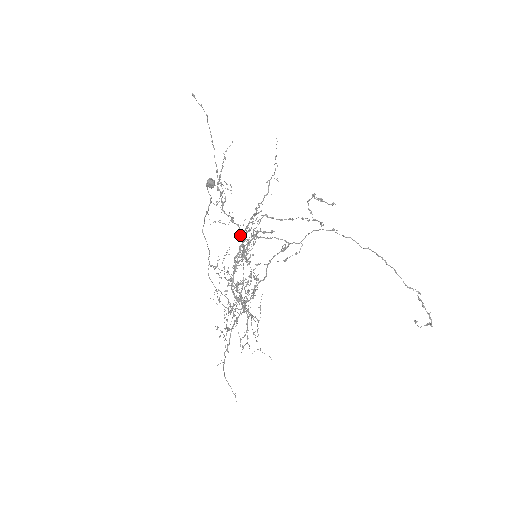
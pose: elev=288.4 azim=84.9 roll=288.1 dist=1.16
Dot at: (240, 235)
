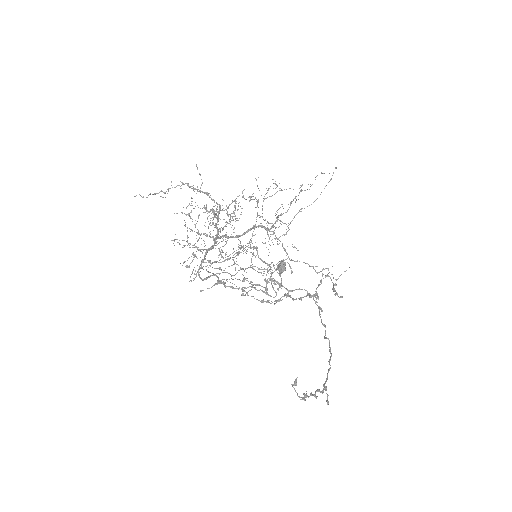
Dot at: occluded
